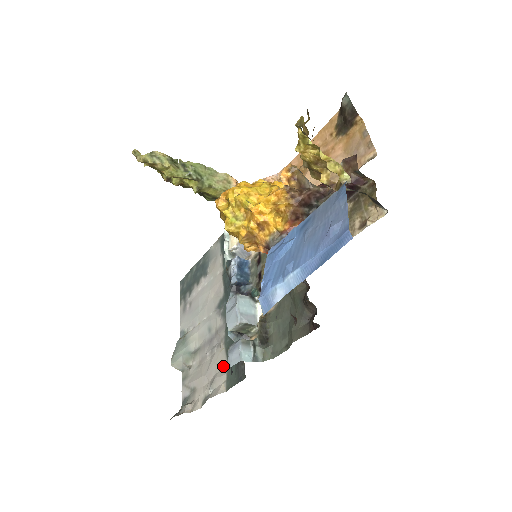
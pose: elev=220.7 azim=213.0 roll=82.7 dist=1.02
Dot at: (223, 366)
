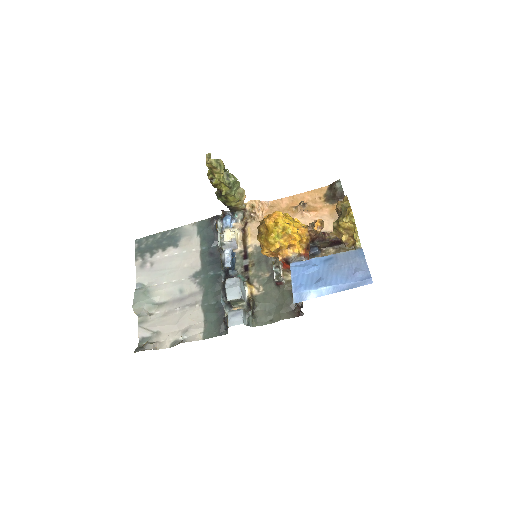
Dot at: (199, 321)
